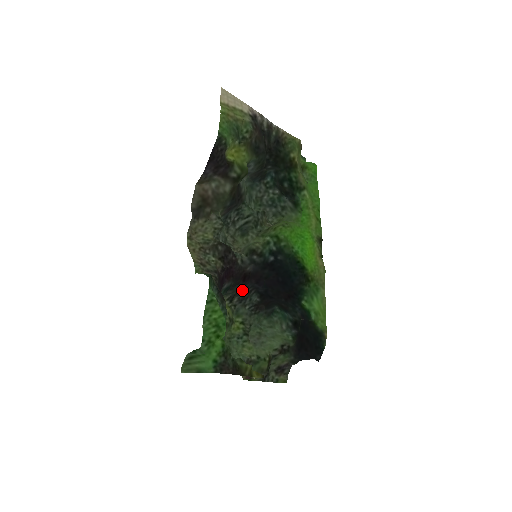
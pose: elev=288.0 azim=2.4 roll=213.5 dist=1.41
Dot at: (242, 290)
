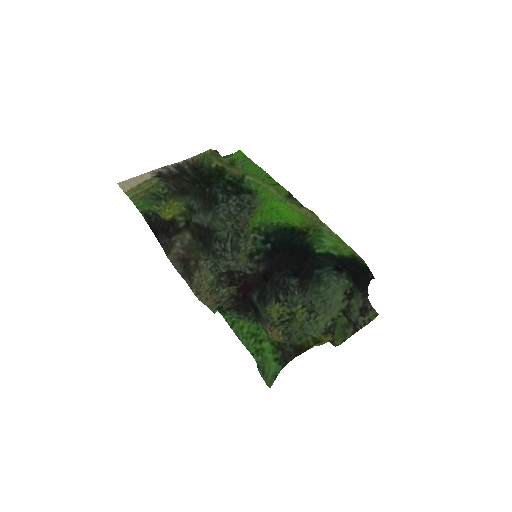
Dot at: (277, 286)
